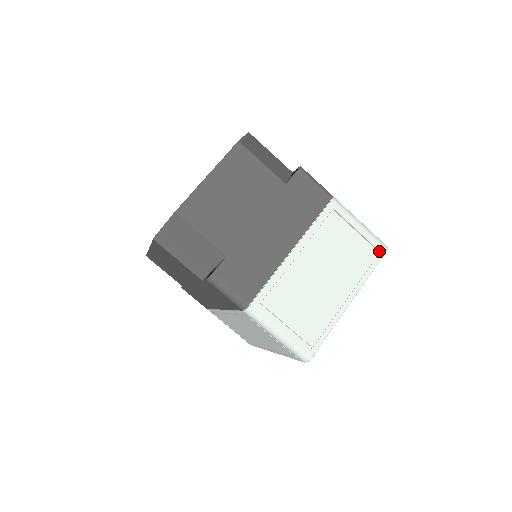
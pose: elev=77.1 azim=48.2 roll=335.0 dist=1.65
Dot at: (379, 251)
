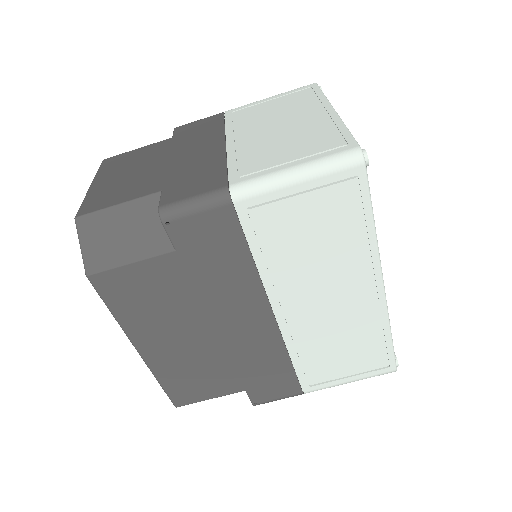
Dot at: (309, 88)
